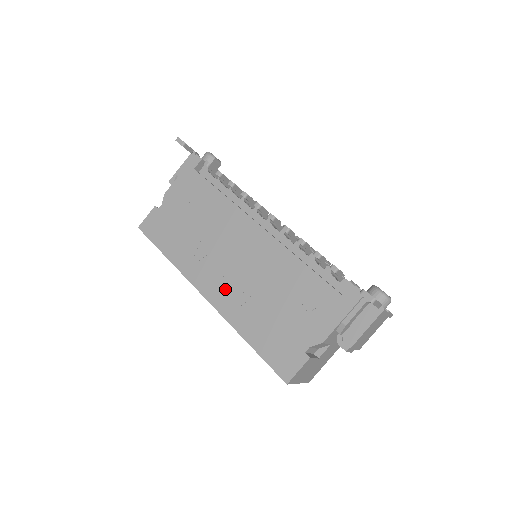
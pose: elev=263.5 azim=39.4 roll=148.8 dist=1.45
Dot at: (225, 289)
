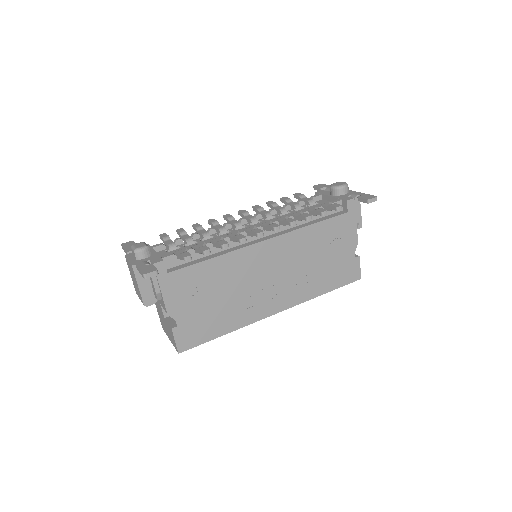
Dot at: (285, 293)
